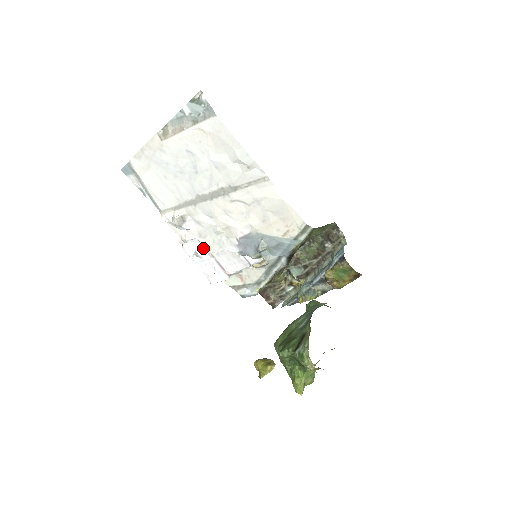
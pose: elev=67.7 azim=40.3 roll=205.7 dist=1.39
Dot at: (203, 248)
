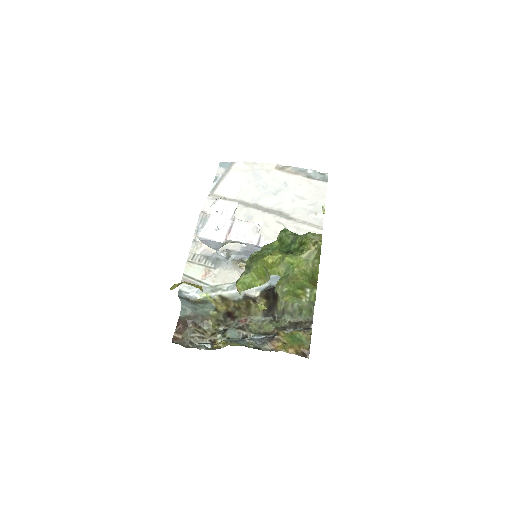
Dot at: (235, 210)
